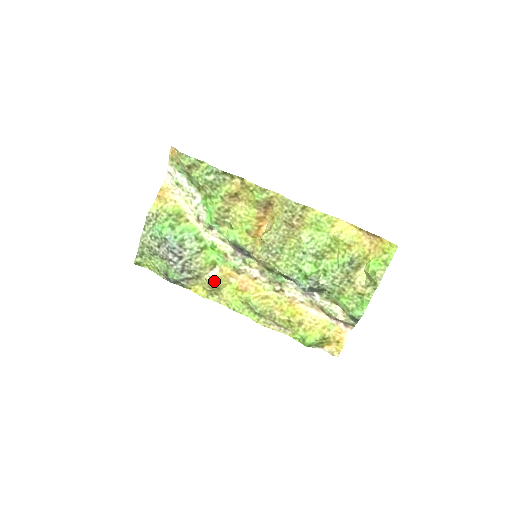
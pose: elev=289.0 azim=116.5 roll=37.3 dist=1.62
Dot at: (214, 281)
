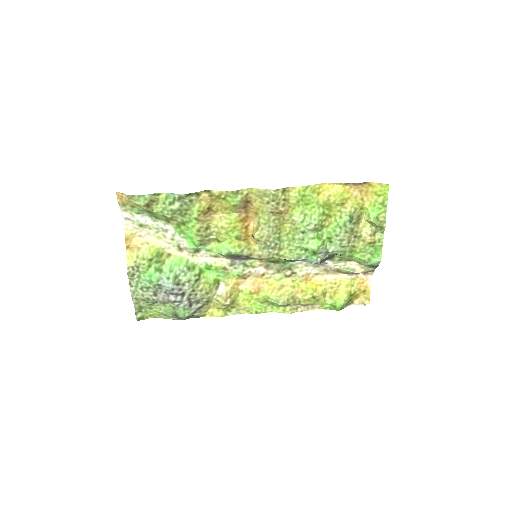
Dot at: (226, 298)
